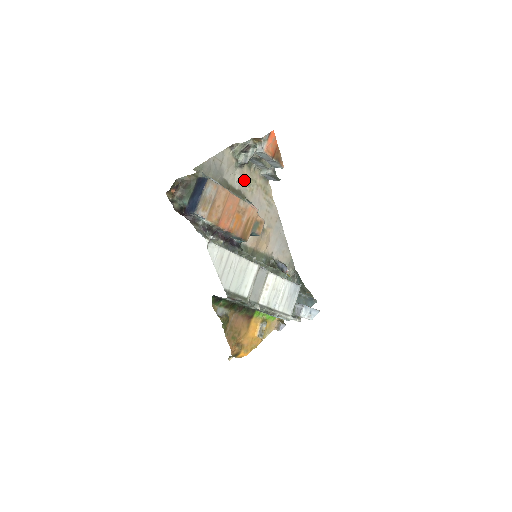
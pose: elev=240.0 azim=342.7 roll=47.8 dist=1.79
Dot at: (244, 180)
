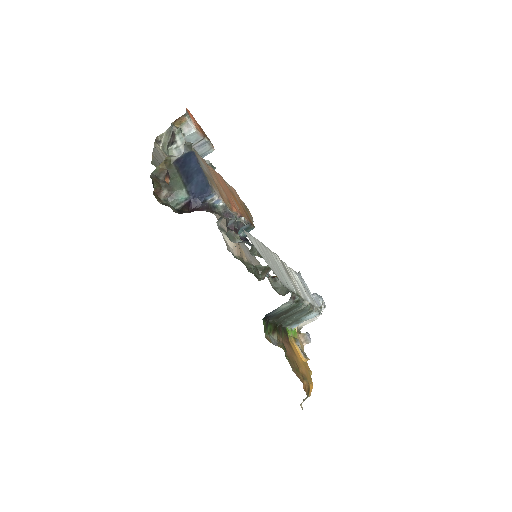
Dot at: occluded
